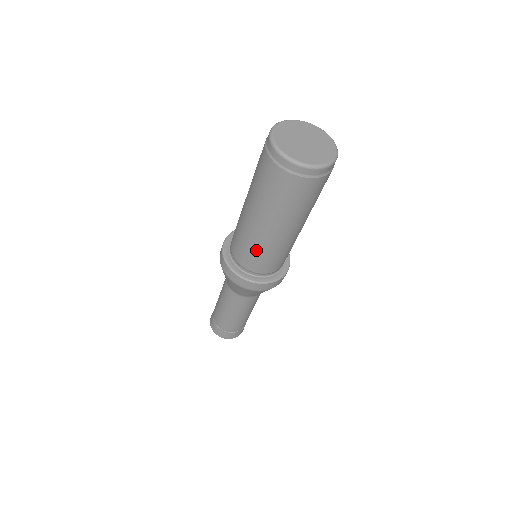
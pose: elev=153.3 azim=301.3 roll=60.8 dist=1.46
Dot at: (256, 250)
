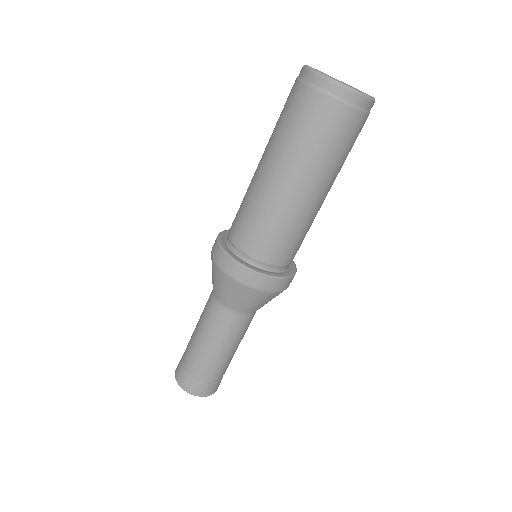
Dot at: (261, 218)
